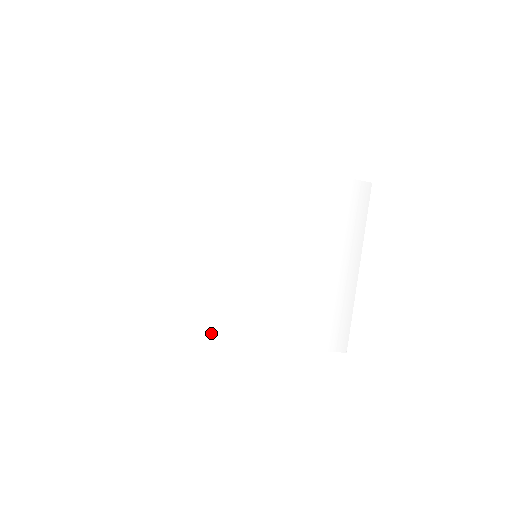
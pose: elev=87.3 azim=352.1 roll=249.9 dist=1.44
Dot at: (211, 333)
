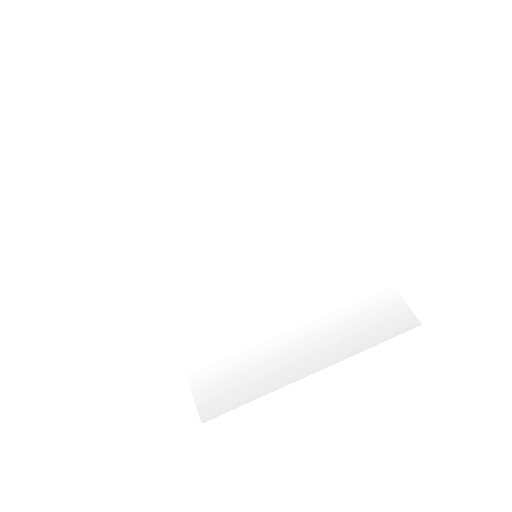
Dot at: (163, 260)
